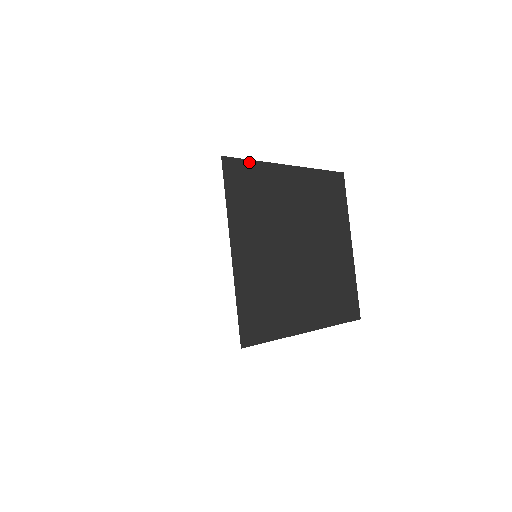
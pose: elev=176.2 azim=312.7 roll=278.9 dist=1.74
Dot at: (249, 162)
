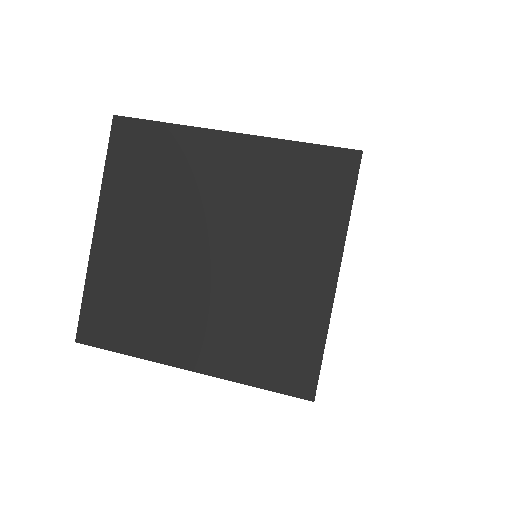
Dot at: (117, 351)
